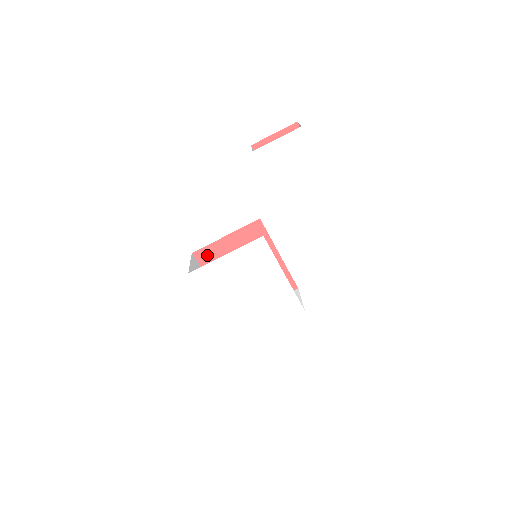
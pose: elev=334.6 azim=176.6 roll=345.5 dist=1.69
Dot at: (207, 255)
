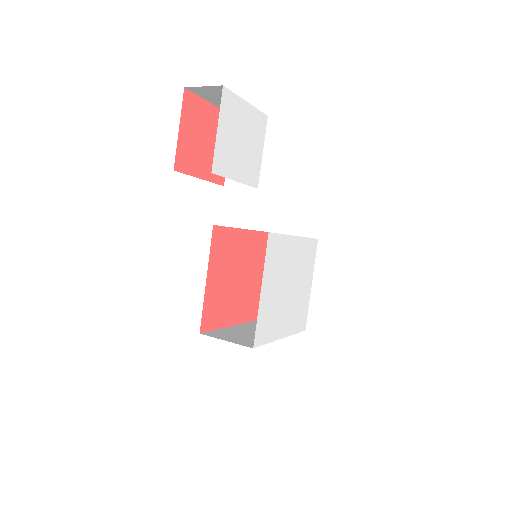
Dot at: (209, 315)
